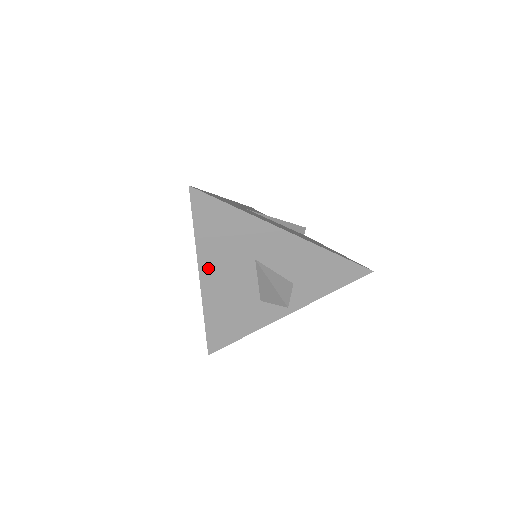
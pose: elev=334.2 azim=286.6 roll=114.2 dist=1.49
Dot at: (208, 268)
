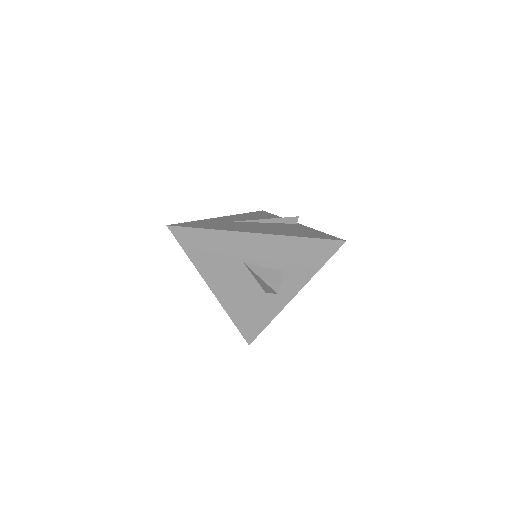
Dot at: (212, 279)
